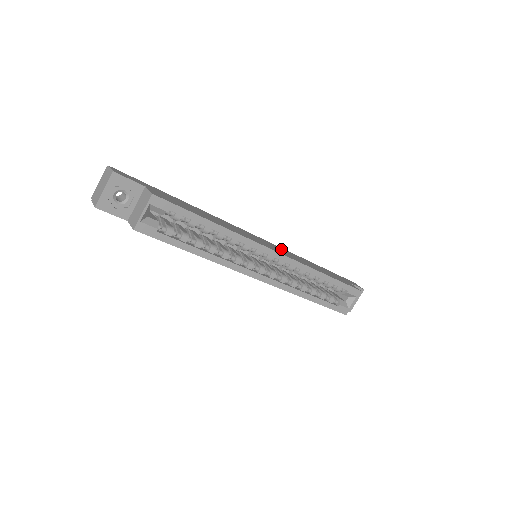
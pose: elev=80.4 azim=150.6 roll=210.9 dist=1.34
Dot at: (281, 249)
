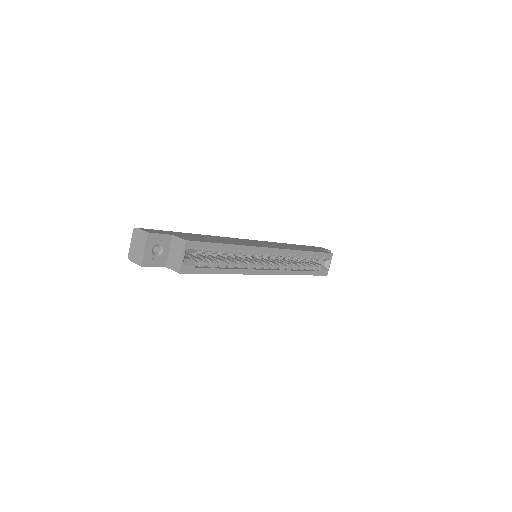
Dot at: (270, 243)
